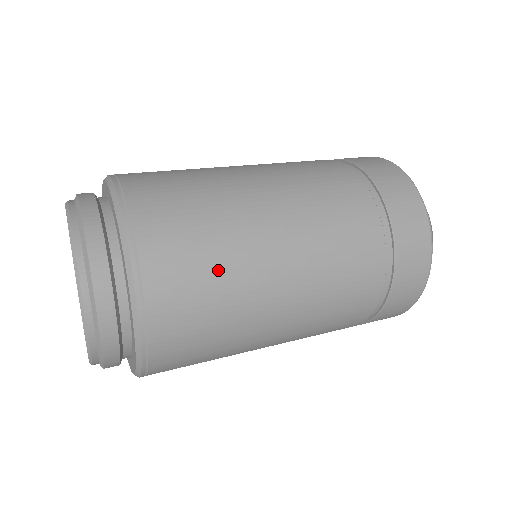
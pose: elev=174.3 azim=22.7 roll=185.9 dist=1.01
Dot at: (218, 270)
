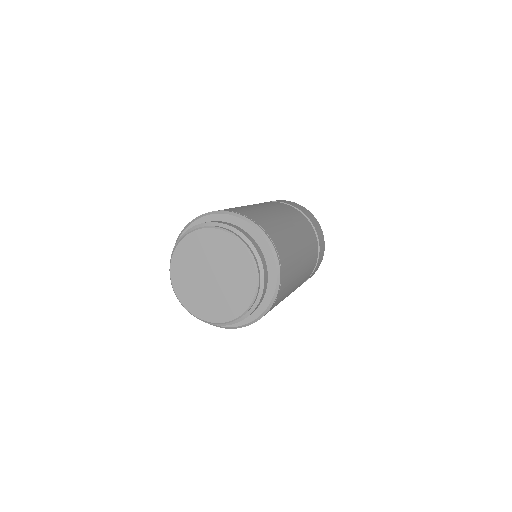
Dot at: (288, 242)
